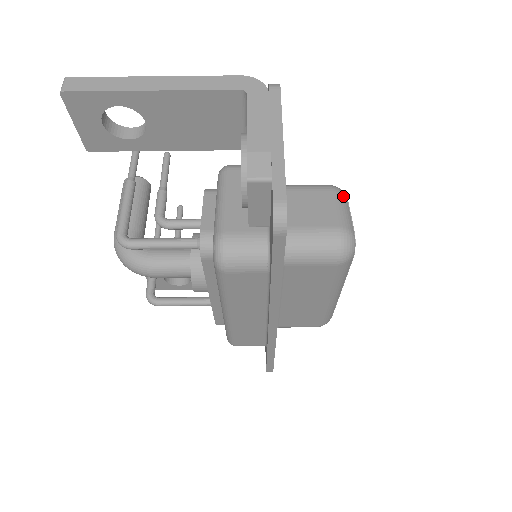
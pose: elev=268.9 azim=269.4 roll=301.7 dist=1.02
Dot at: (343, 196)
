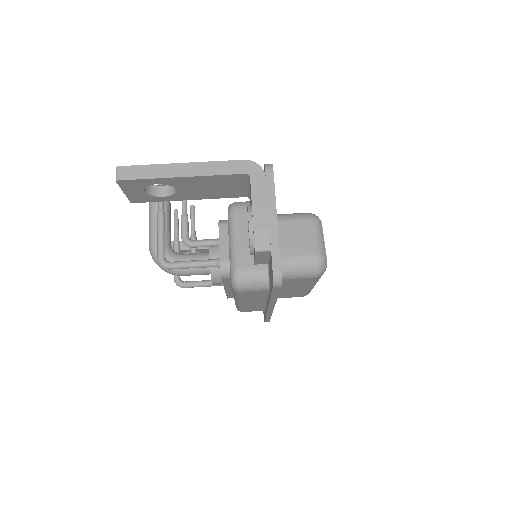
Dot at: (319, 224)
